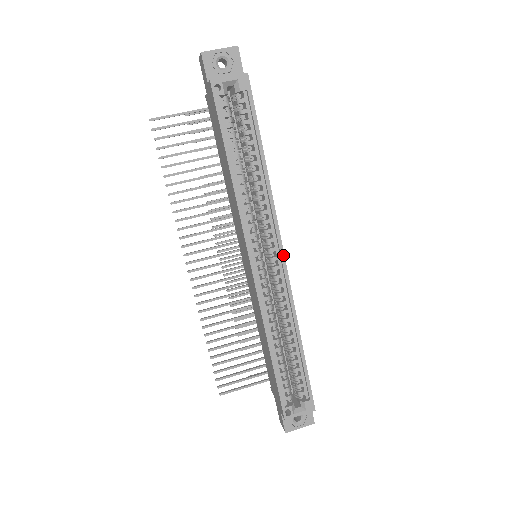
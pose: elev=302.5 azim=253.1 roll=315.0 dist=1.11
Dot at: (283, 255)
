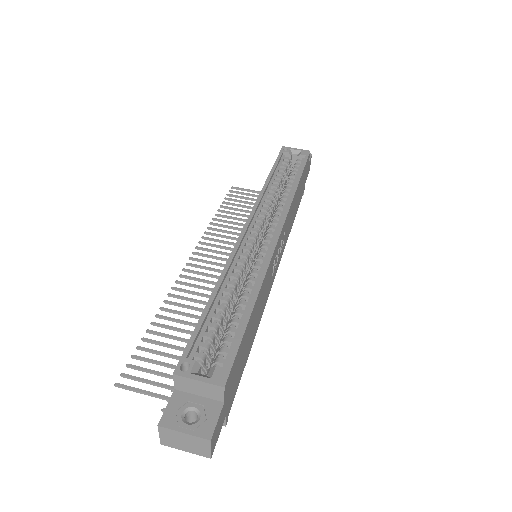
Dot at: (280, 230)
